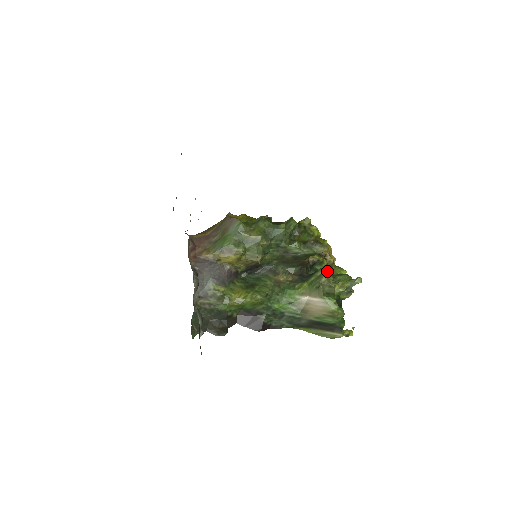
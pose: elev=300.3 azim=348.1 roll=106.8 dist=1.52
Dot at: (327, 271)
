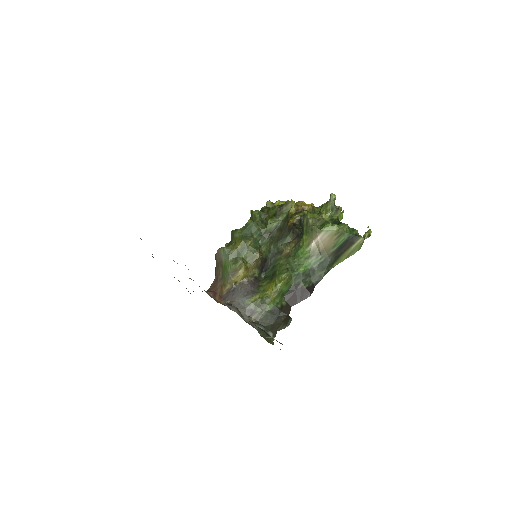
Dot at: (308, 214)
